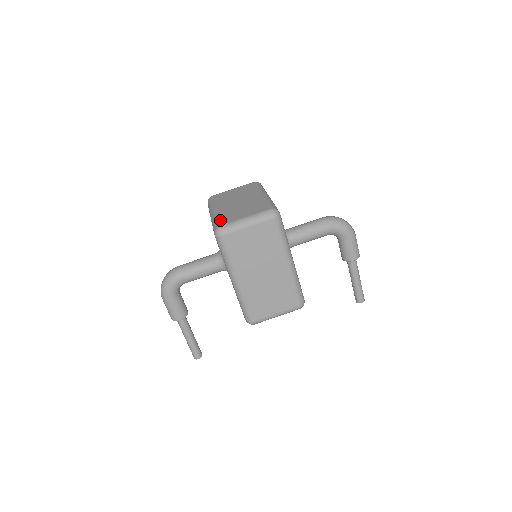
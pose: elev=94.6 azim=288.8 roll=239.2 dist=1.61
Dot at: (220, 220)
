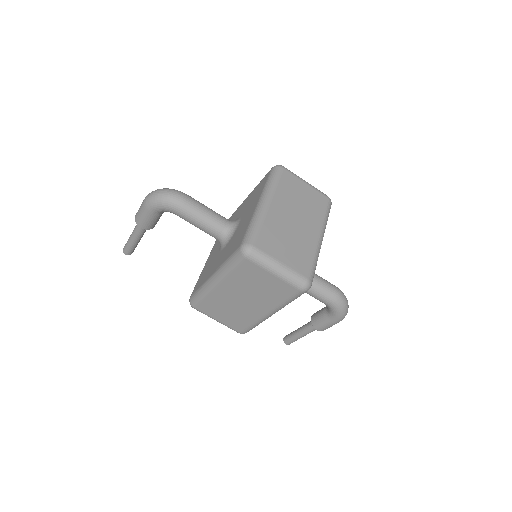
Dot at: (260, 235)
